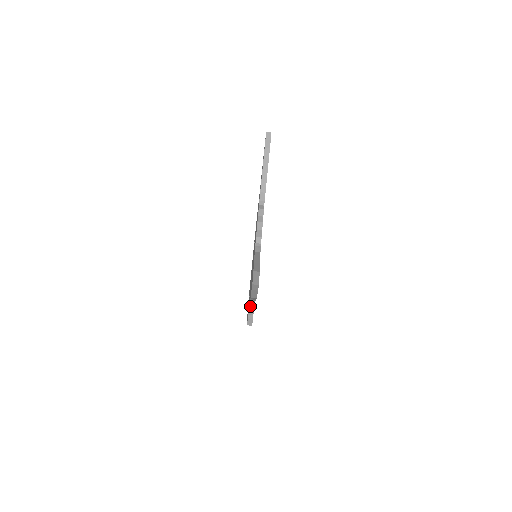
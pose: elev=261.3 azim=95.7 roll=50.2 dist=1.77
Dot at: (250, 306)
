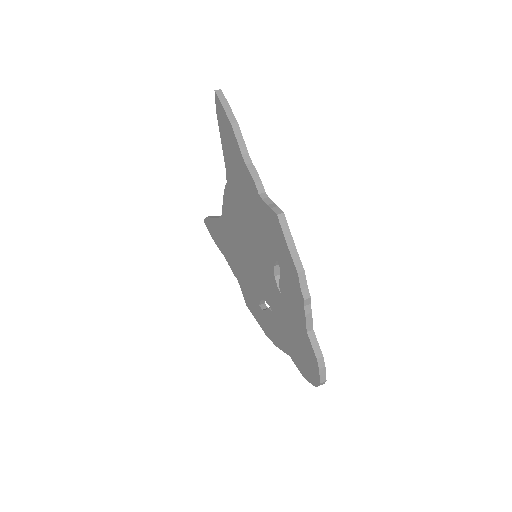
Dot at: (256, 184)
